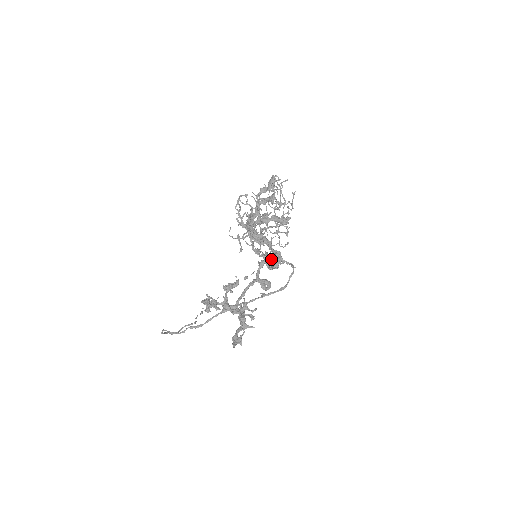
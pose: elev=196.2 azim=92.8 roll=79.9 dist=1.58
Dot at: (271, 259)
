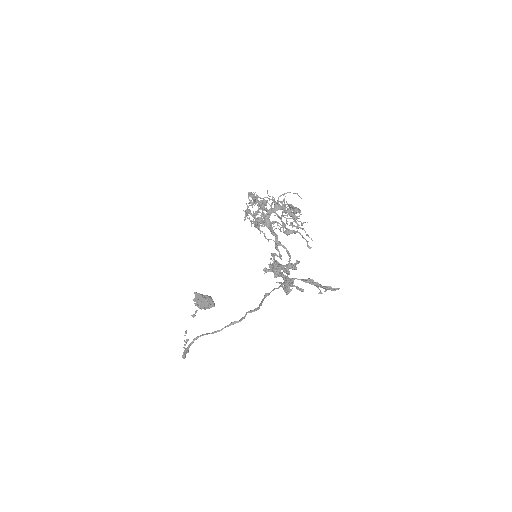
Dot at: occluded
